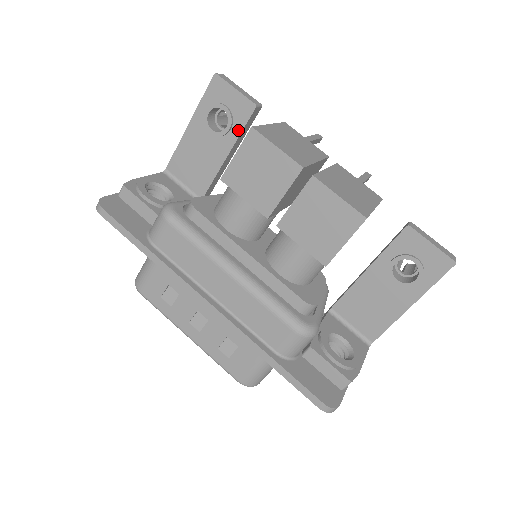
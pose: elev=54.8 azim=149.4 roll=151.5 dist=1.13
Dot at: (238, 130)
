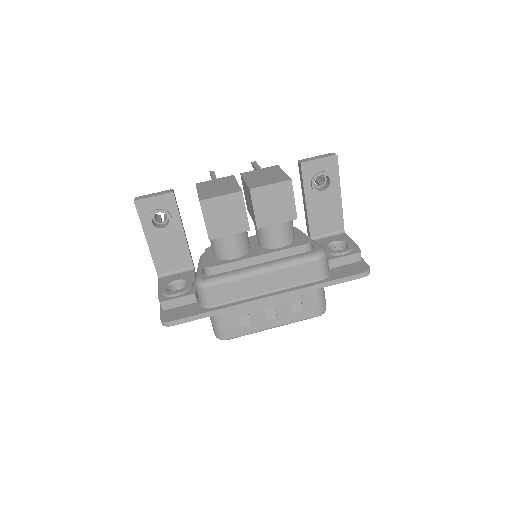
Dot at: (176, 213)
